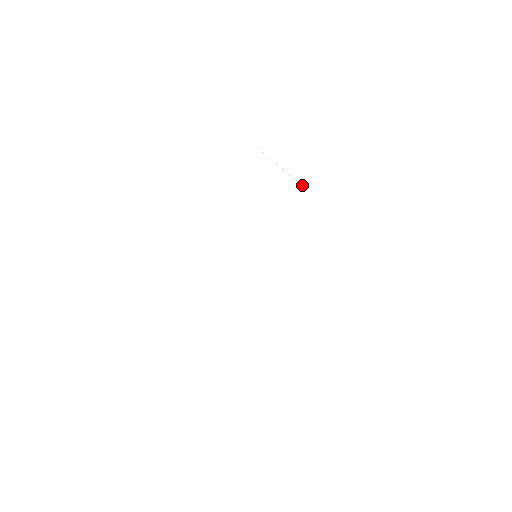
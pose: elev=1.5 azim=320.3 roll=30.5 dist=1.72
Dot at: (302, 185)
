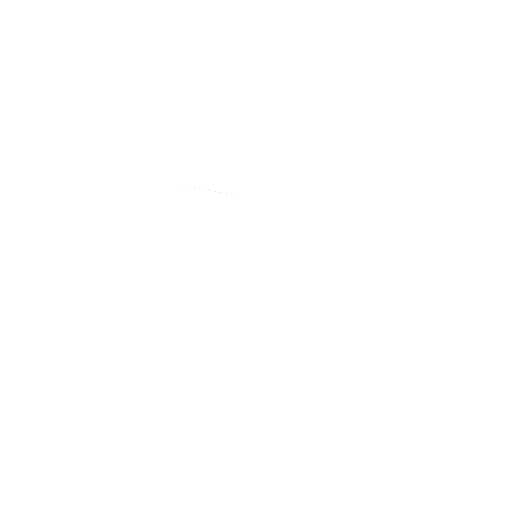
Dot at: occluded
